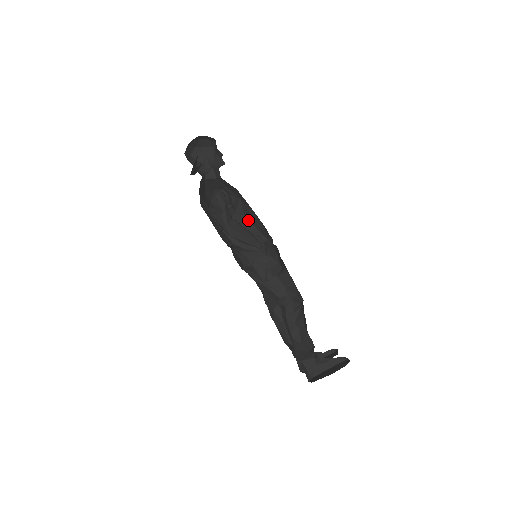
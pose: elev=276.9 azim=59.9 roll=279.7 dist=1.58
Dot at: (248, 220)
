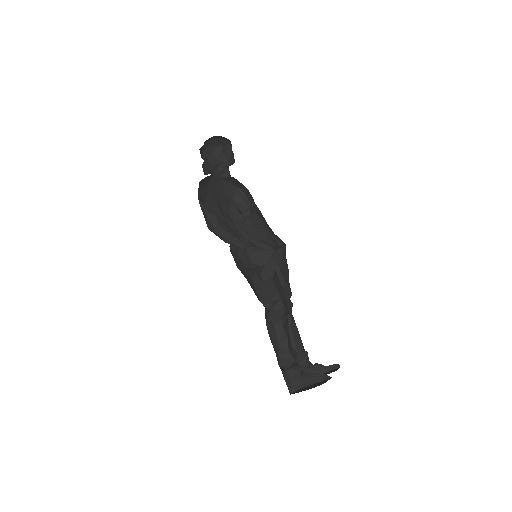
Dot at: (260, 218)
